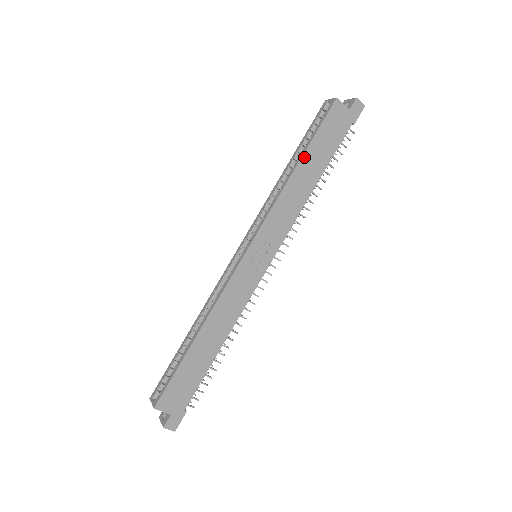
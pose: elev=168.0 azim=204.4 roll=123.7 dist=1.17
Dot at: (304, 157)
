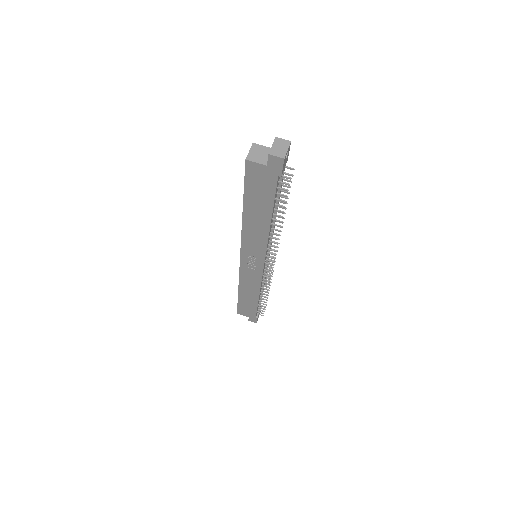
Dot at: (245, 207)
